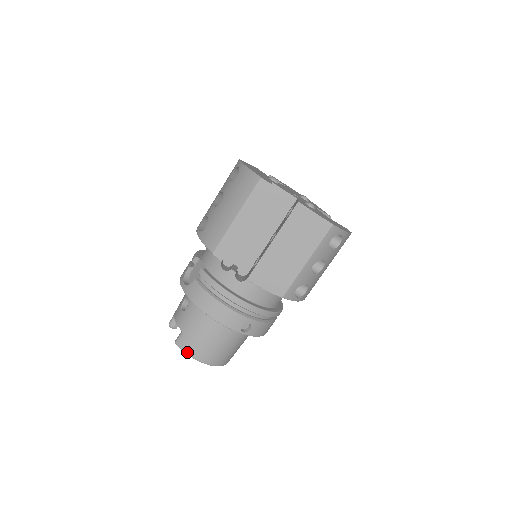
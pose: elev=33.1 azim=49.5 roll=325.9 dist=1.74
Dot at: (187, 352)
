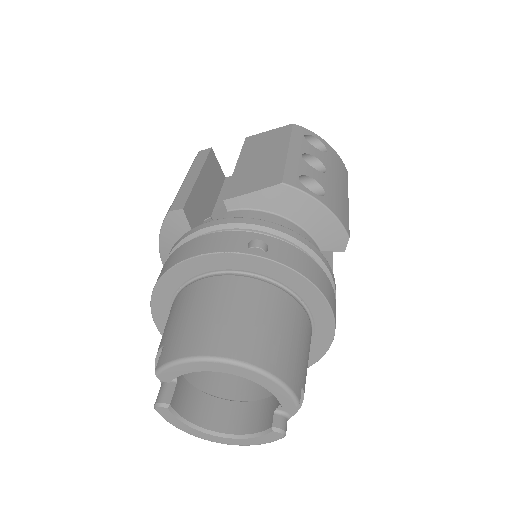
Dot at: (177, 357)
